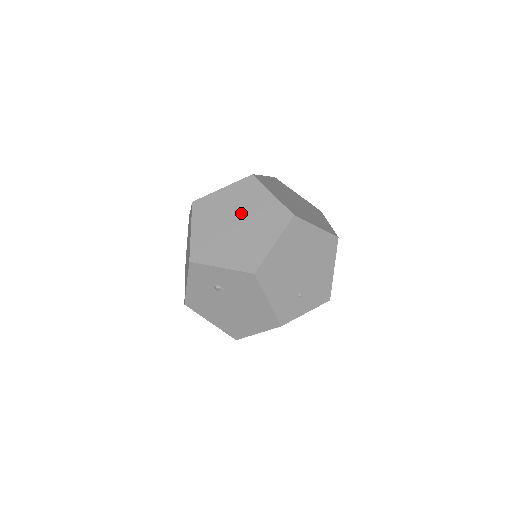
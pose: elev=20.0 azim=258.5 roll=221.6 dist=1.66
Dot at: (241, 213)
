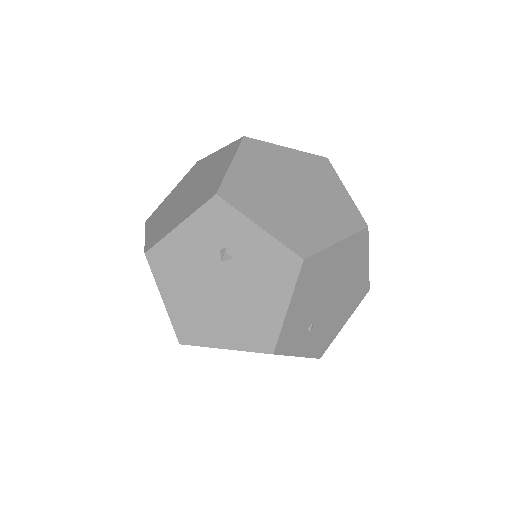
Dot at: (304, 185)
